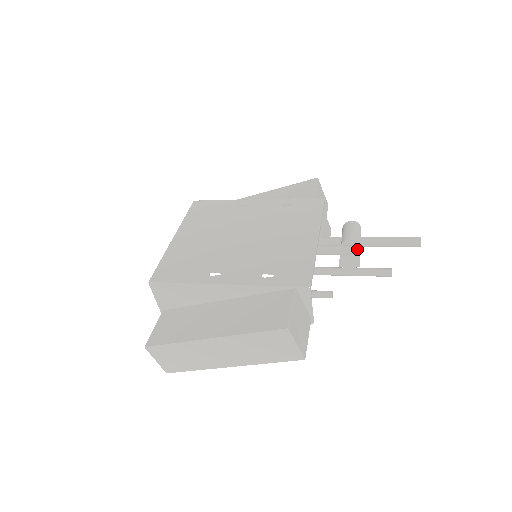
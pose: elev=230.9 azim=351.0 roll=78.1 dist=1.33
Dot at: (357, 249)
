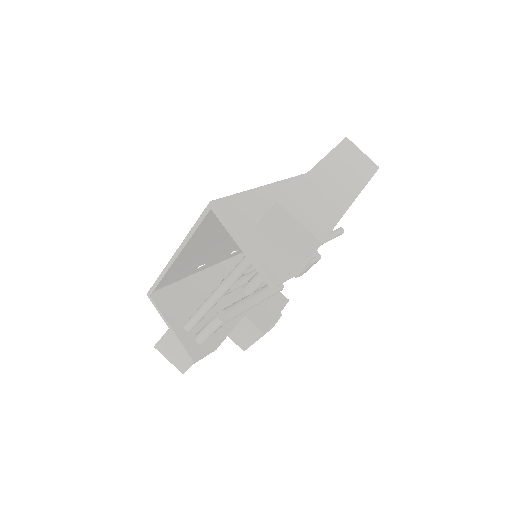
Dot at: occluded
